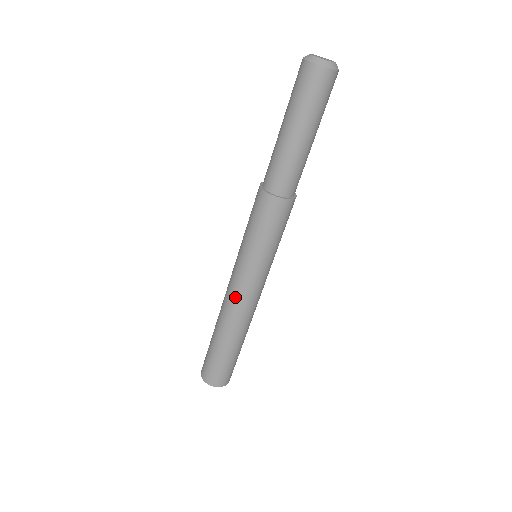
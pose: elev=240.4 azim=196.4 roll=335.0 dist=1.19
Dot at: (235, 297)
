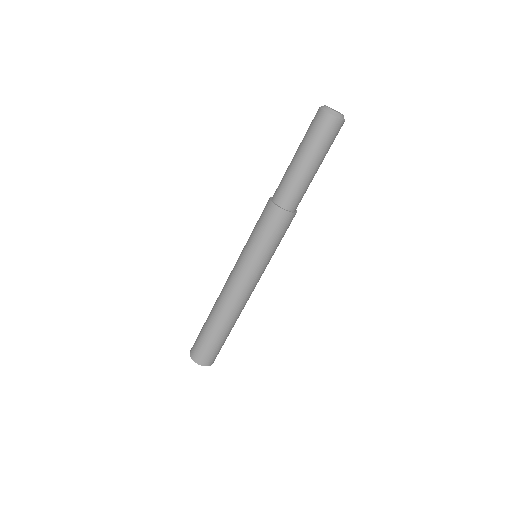
Dot at: (235, 289)
